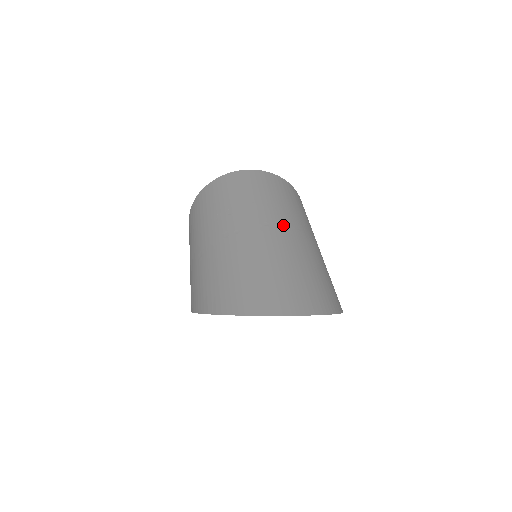
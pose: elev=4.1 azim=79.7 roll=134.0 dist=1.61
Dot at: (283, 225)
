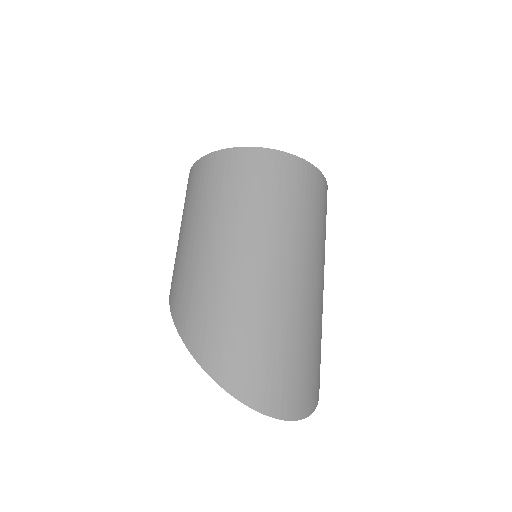
Dot at: (309, 272)
